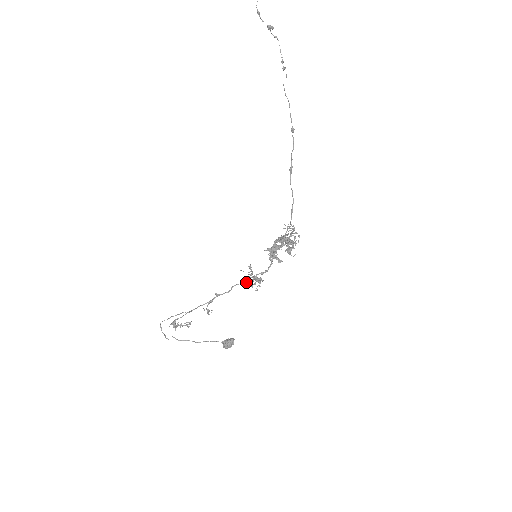
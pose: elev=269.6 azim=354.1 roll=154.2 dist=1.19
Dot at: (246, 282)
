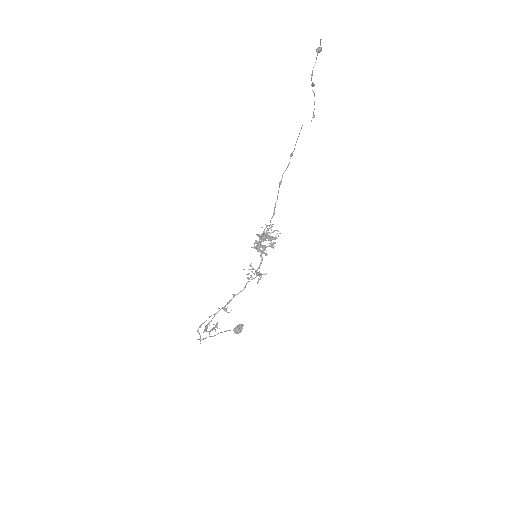
Dot at: (252, 279)
